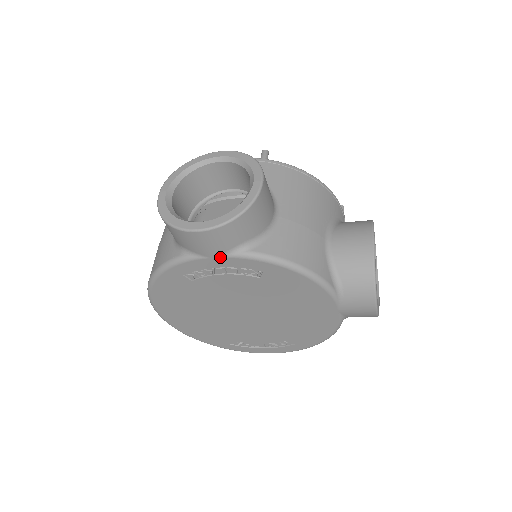
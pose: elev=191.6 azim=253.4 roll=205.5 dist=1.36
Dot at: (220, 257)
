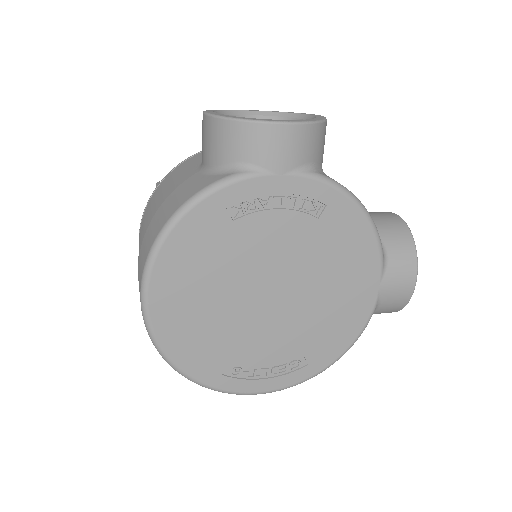
Dot at: (288, 174)
